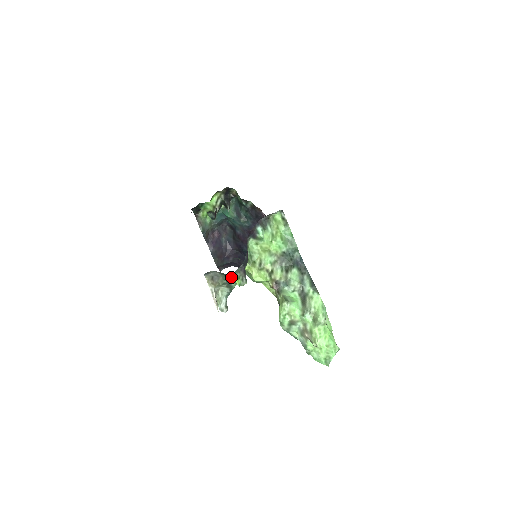
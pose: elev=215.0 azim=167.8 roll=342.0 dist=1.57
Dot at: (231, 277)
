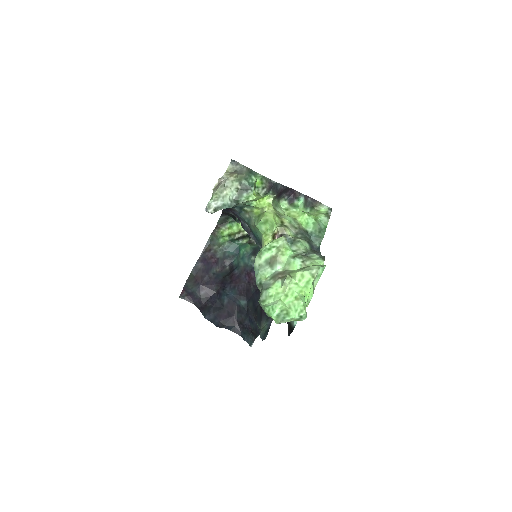
Dot at: (255, 179)
